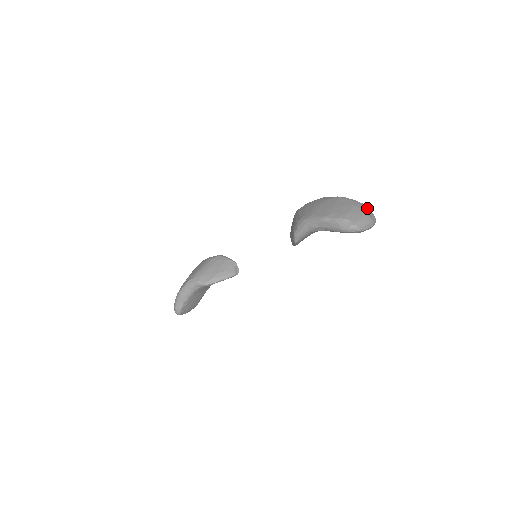
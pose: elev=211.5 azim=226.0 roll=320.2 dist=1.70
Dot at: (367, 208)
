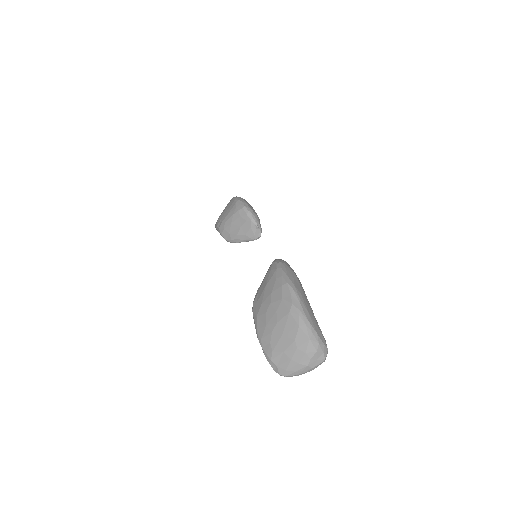
Dot at: (312, 349)
